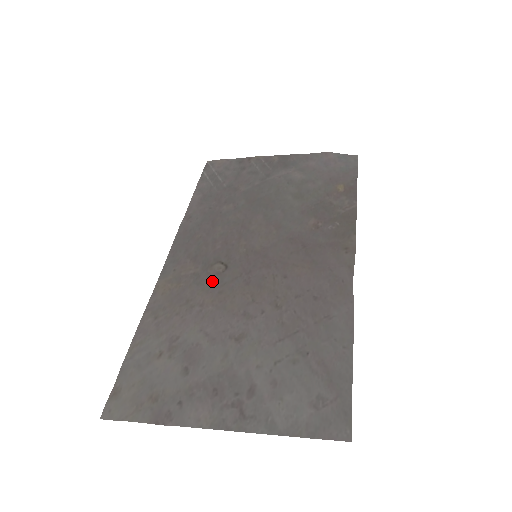
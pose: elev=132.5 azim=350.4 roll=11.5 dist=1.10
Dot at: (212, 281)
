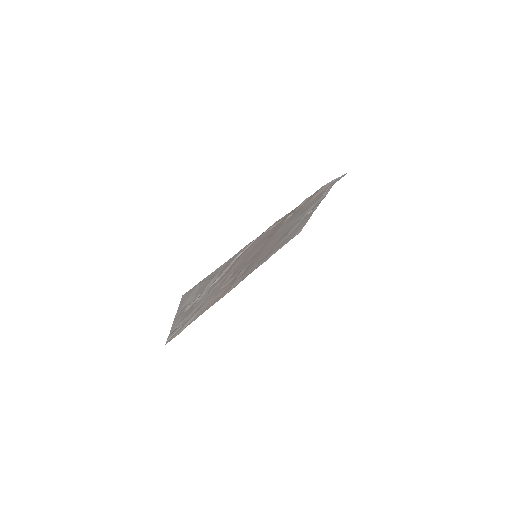
Dot at: occluded
